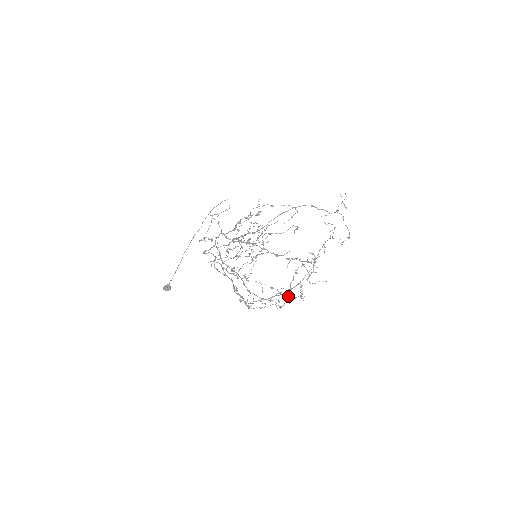
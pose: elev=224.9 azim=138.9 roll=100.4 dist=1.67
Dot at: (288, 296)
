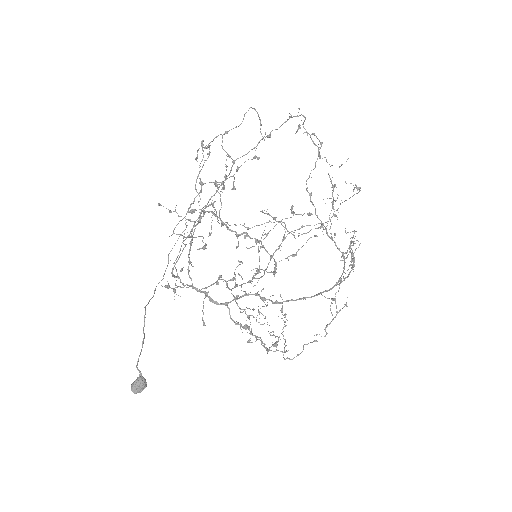
Dot at: (329, 237)
